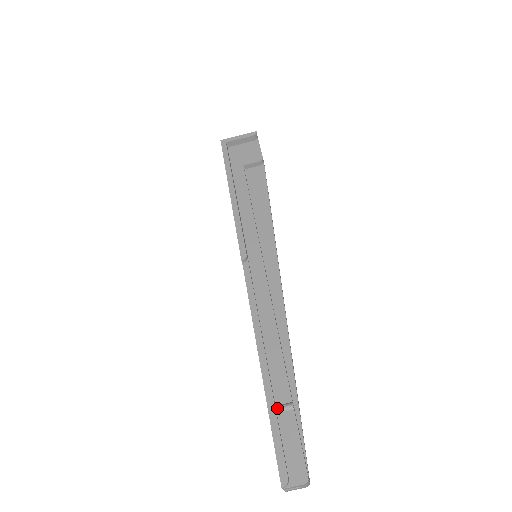
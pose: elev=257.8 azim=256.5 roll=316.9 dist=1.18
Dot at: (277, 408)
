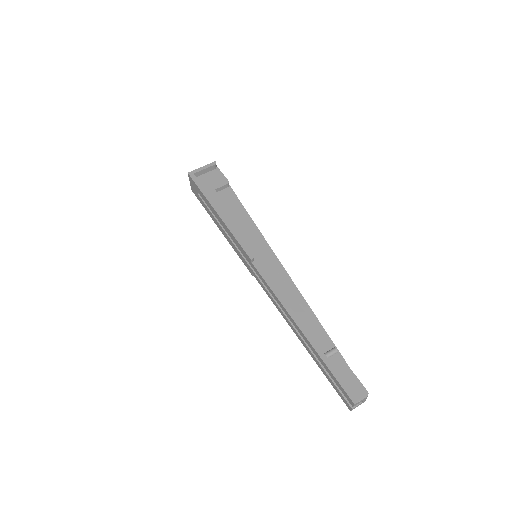
Dot at: (326, 354)
